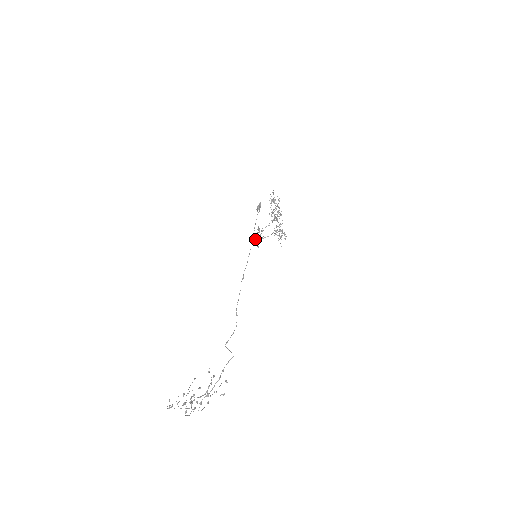
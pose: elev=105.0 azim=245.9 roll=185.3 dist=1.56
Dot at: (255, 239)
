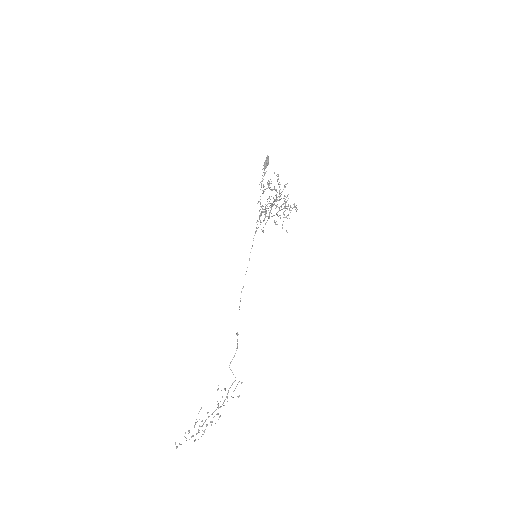
Dot at: occluded
